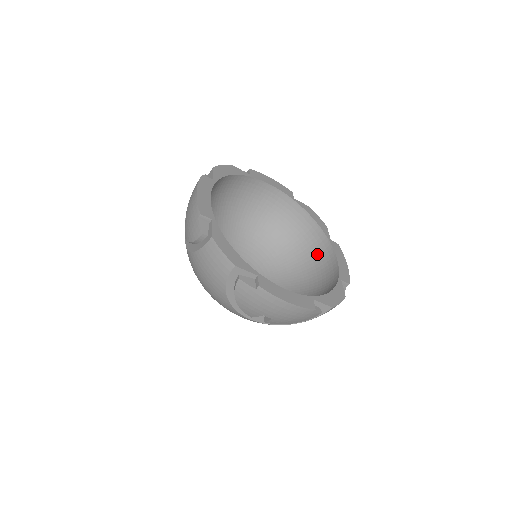
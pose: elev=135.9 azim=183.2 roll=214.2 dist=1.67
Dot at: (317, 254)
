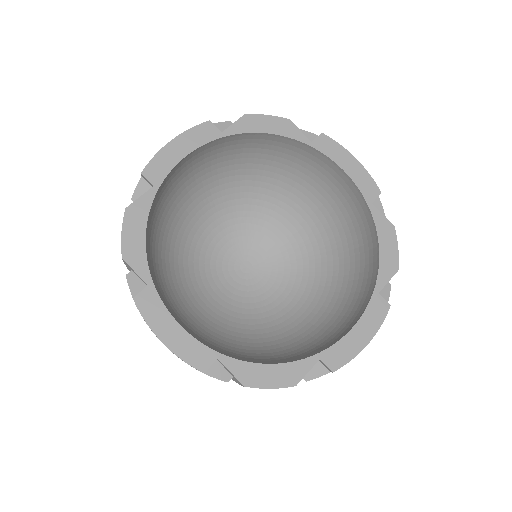
Dot at: (305, 165)
